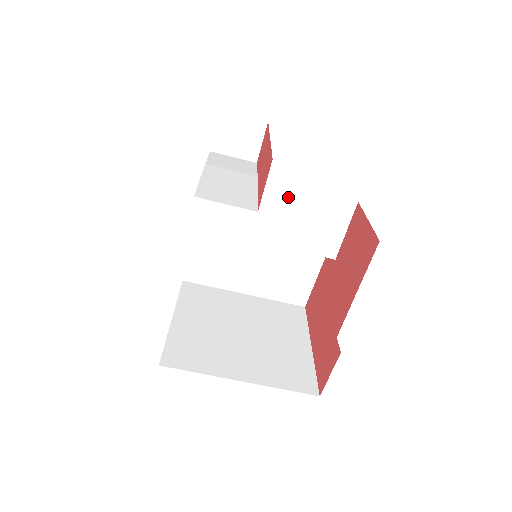
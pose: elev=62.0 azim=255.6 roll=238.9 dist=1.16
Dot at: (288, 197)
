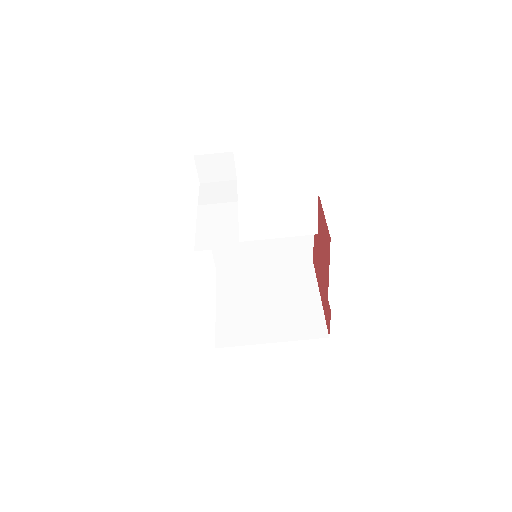
Dot at: (265, 207)
